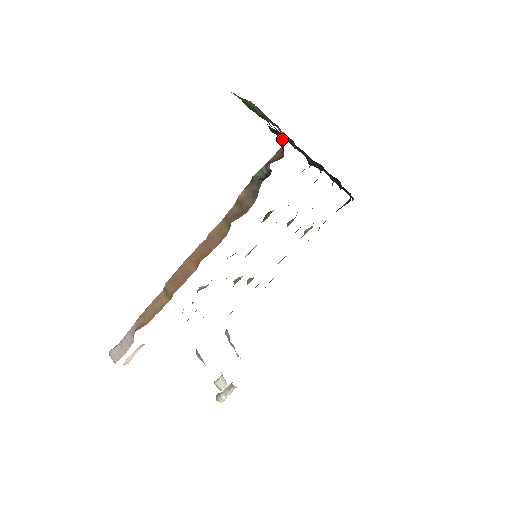
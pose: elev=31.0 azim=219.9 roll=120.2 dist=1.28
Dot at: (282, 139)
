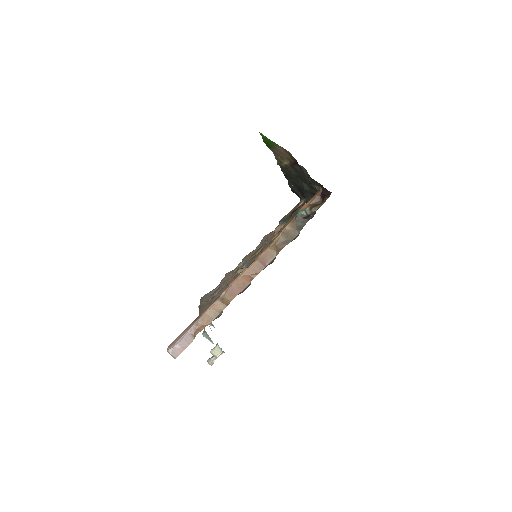
Dot at: (326, 192)
